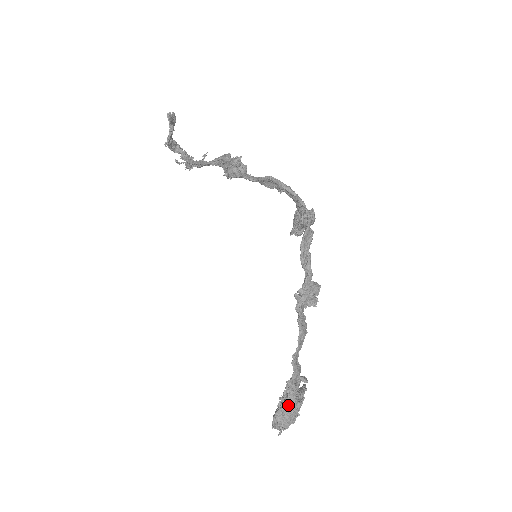
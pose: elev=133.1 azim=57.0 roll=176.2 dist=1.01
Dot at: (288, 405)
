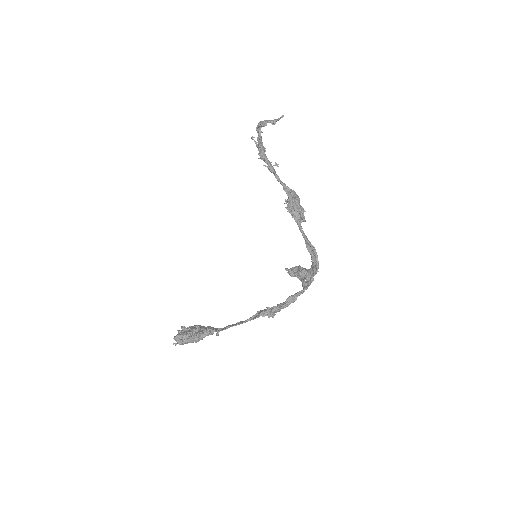
Dot at: (198, 338)
